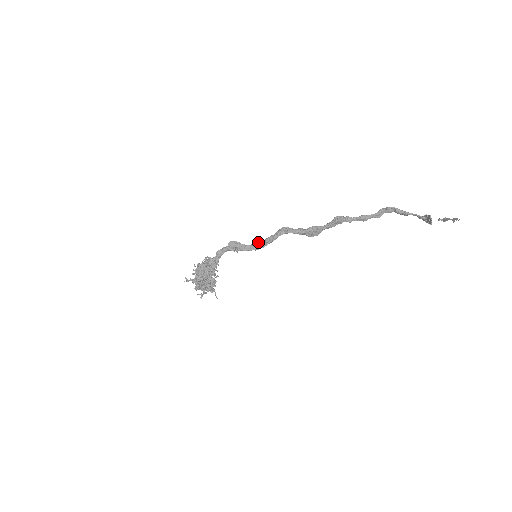
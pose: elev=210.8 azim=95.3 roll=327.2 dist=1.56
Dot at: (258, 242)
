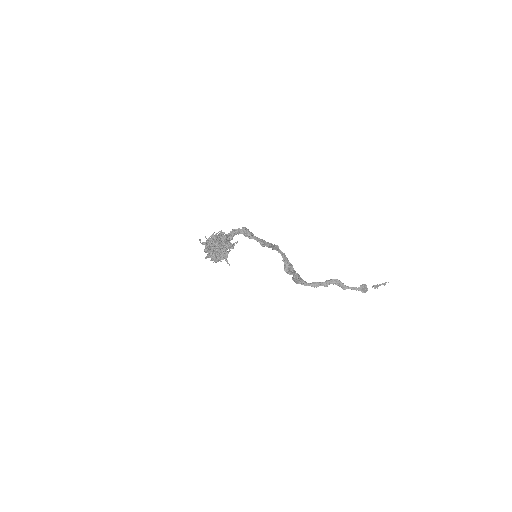
Dot at: occluded
